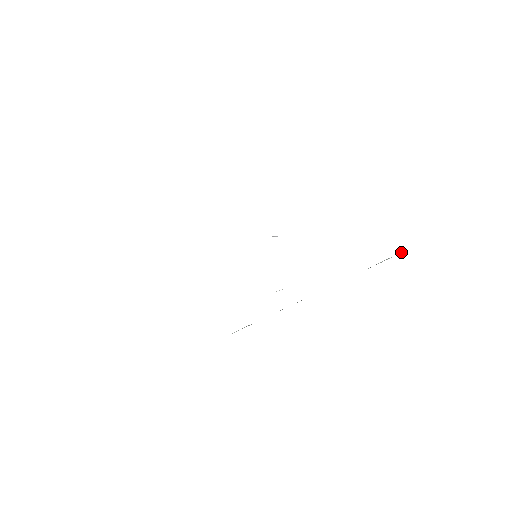
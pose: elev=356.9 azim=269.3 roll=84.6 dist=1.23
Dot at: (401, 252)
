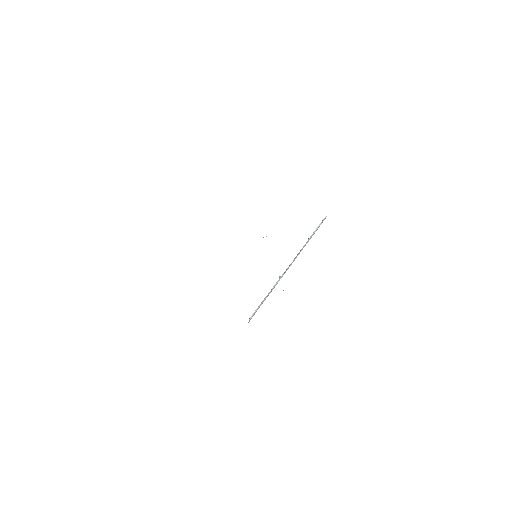
Dot at: (324, 218)
